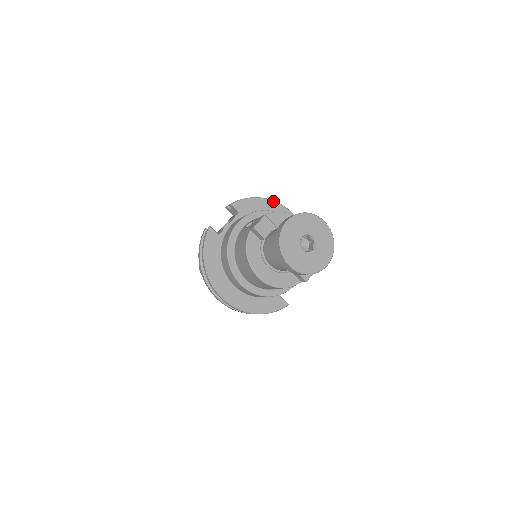
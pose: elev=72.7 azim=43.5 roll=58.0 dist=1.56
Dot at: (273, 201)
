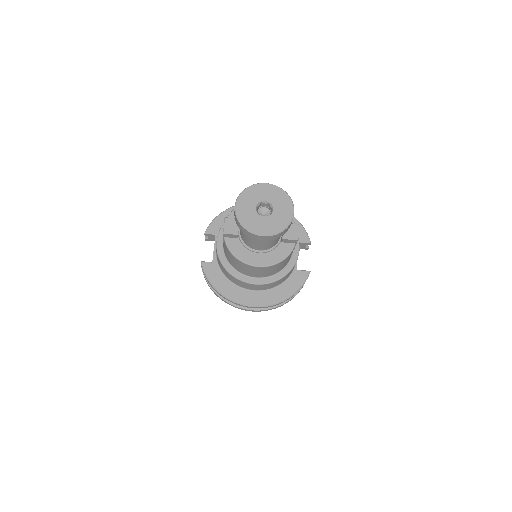
Dot at: occluded
